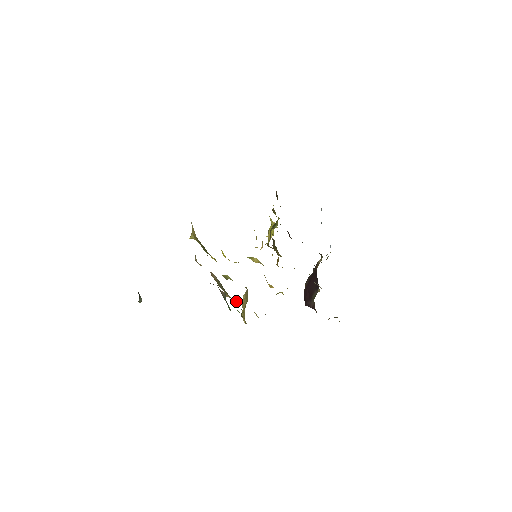
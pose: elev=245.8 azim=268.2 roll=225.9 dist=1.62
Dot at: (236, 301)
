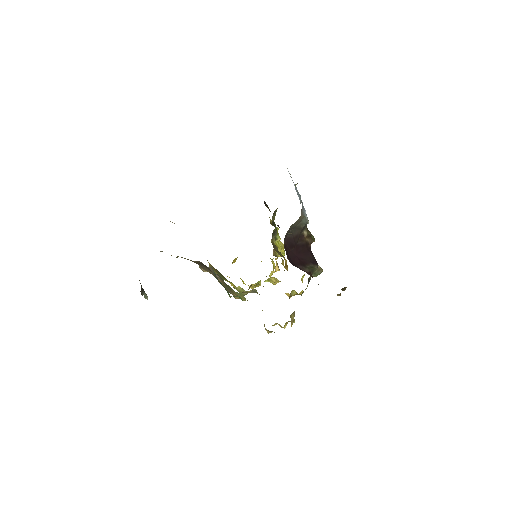
Dot at: (239, 293)
